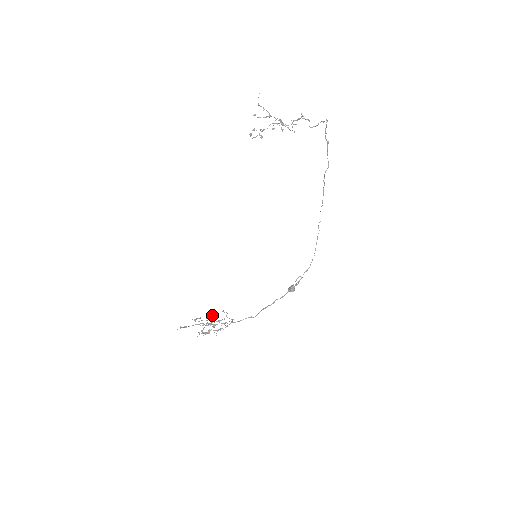
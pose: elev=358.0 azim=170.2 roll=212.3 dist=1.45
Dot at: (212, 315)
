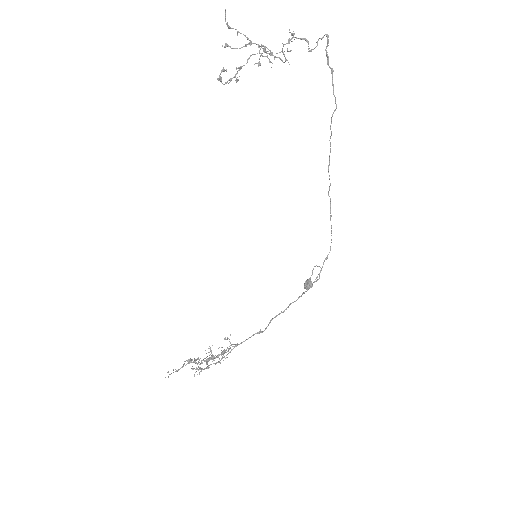
Dot at: (210, 347)
